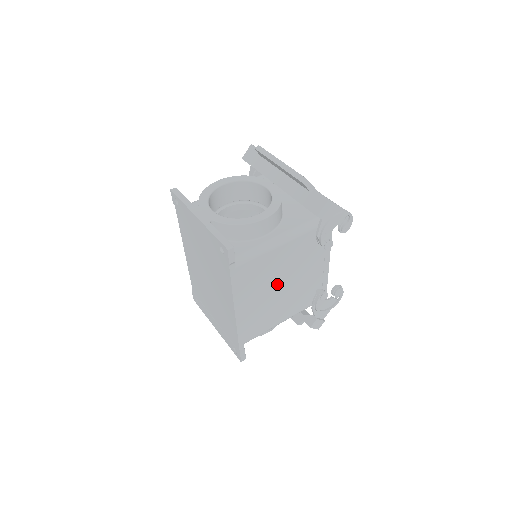
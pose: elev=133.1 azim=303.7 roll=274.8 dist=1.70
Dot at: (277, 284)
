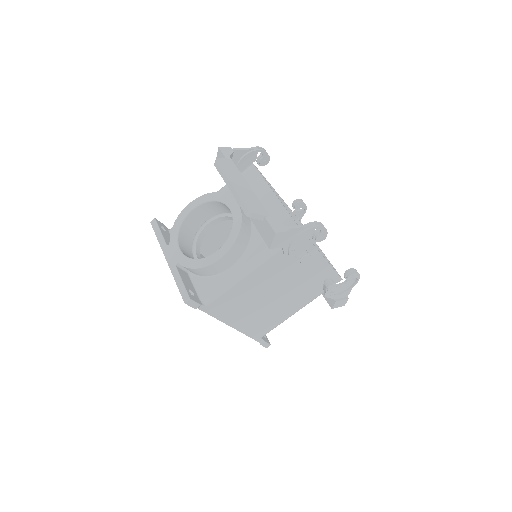
Dot at: (267, 296)
